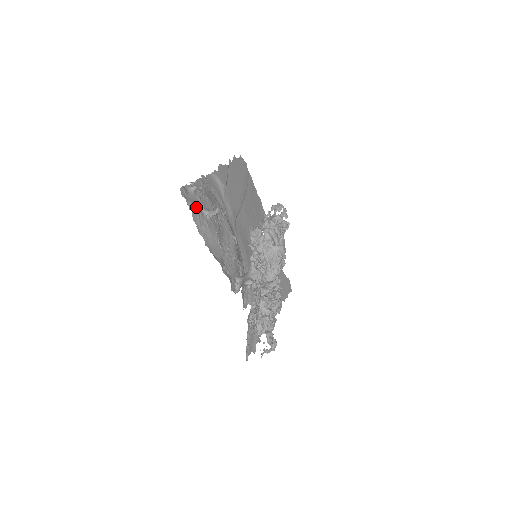
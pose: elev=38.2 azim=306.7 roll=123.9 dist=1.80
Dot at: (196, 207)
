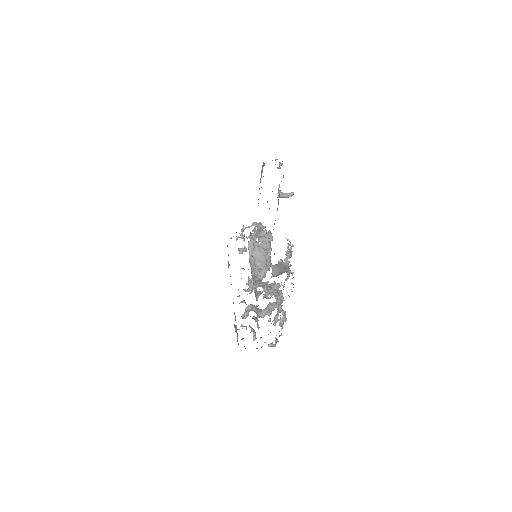
Dot at: (281, 181)
